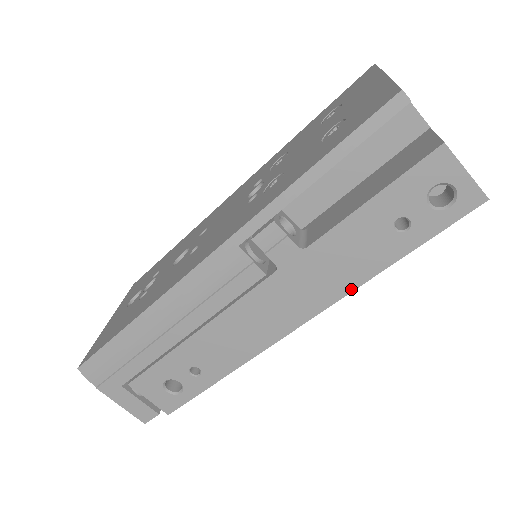
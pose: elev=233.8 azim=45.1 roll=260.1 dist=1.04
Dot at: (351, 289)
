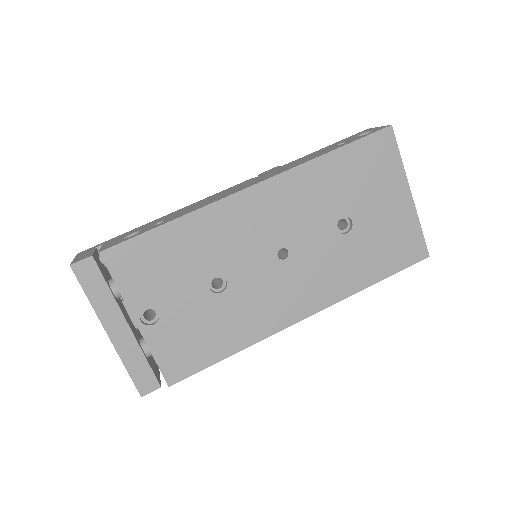
Dot at: (301, 164)
